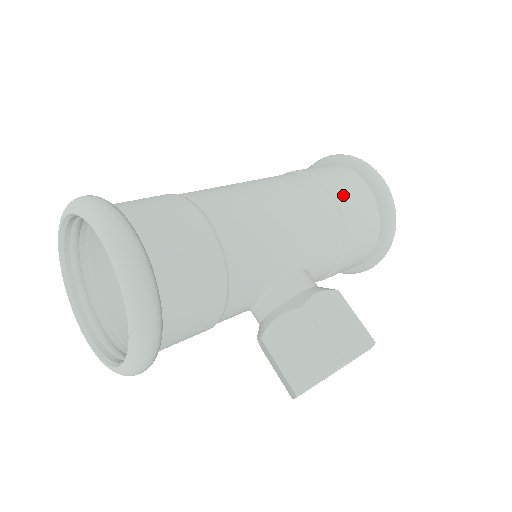
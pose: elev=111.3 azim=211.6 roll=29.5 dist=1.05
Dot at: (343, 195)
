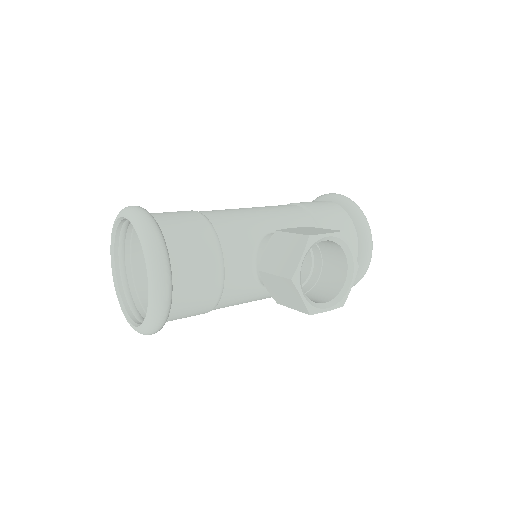
Dot at: (305, 203)
